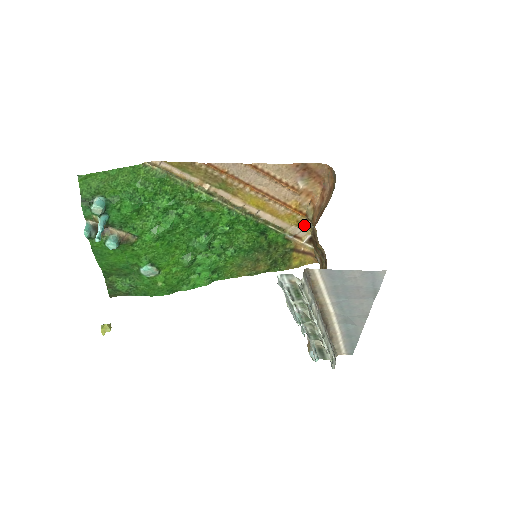
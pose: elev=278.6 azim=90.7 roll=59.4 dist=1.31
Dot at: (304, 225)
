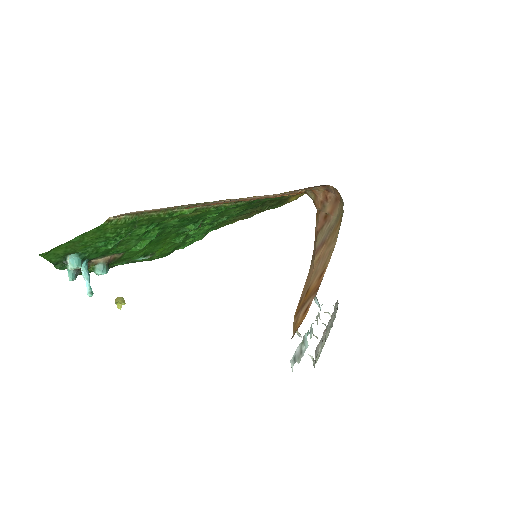
Dot at: occluded
